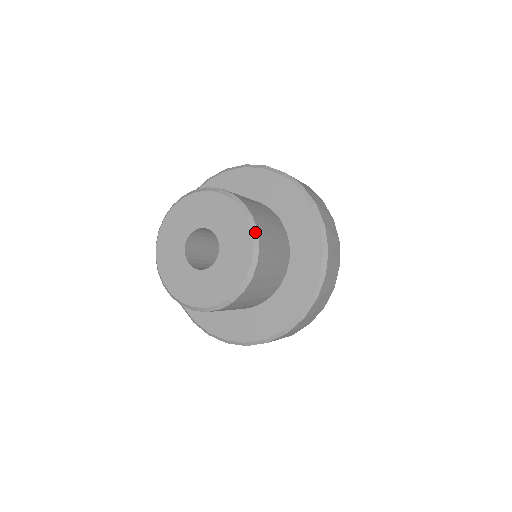
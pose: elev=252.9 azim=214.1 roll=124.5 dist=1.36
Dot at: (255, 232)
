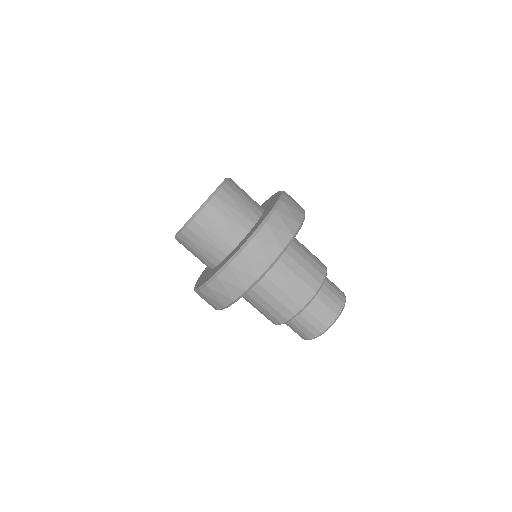
Dot at: (226, 180)
